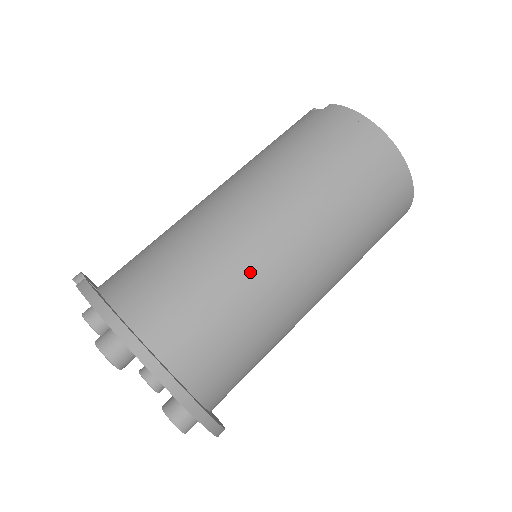
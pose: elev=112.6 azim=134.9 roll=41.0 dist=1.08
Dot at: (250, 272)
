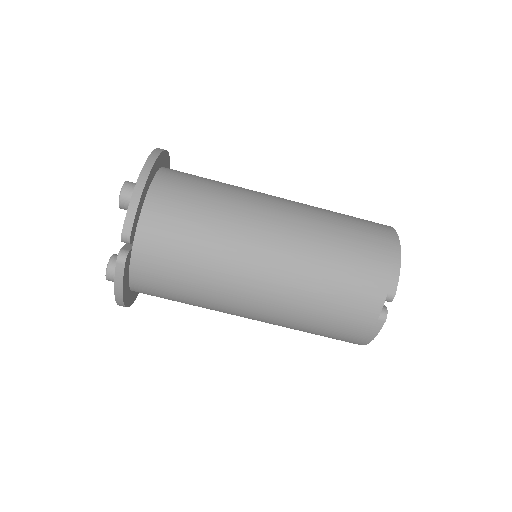
Dot at: occluded
